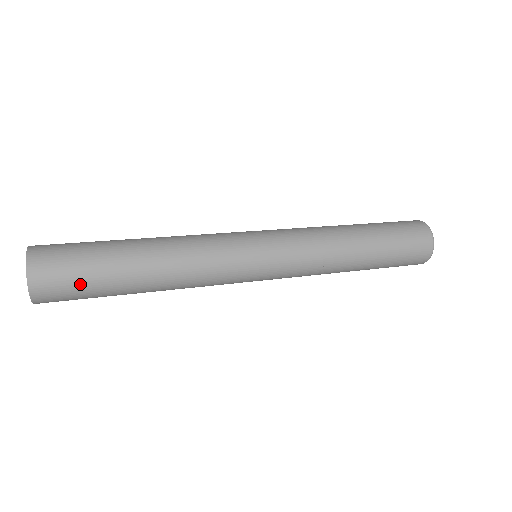
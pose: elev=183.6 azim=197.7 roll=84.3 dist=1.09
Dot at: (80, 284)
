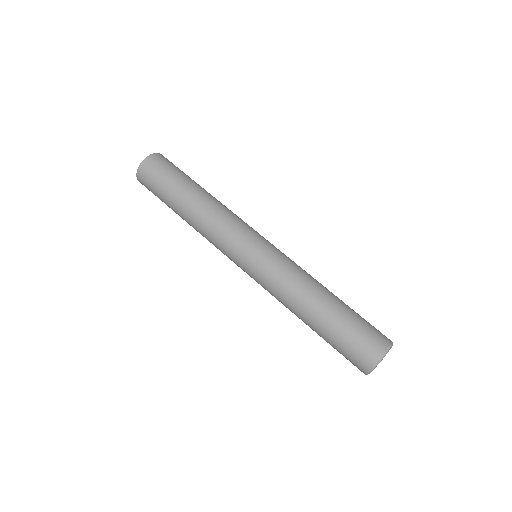
Dot at: (164, 176)
